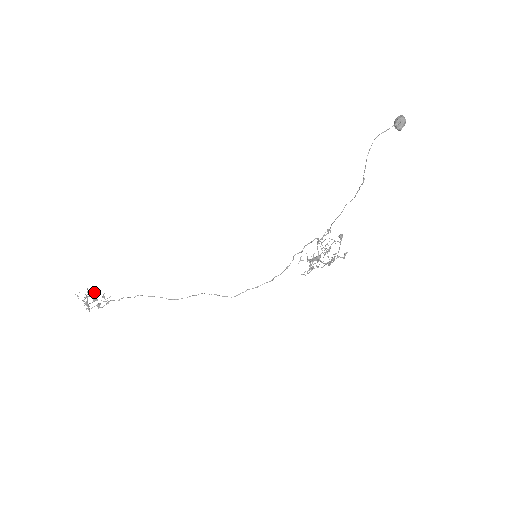
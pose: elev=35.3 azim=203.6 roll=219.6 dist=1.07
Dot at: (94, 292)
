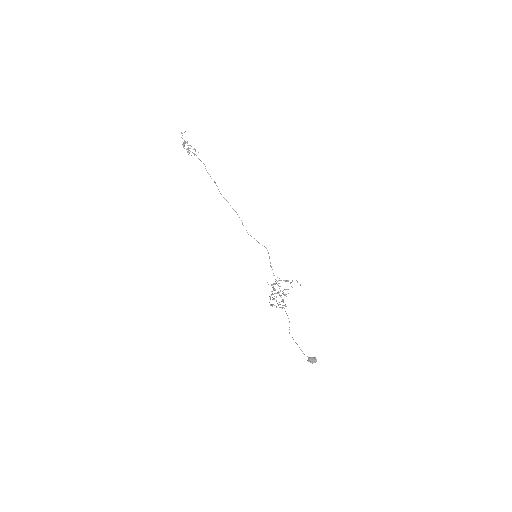
Dot at: occluded
